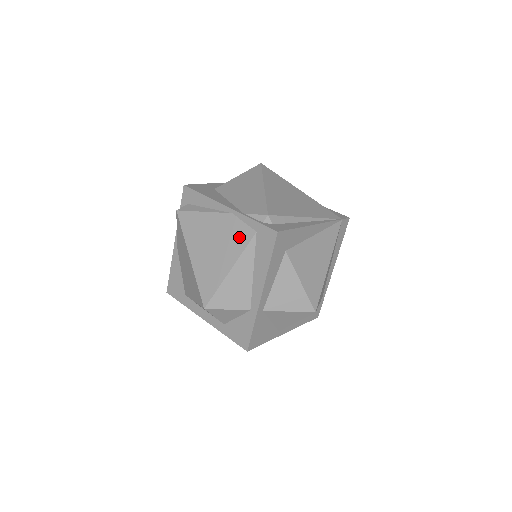
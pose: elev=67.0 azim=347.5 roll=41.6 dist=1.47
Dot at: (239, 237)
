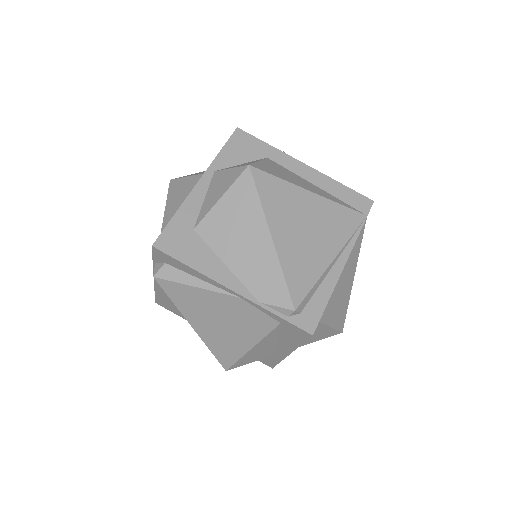
Dot at: (257, 323)
